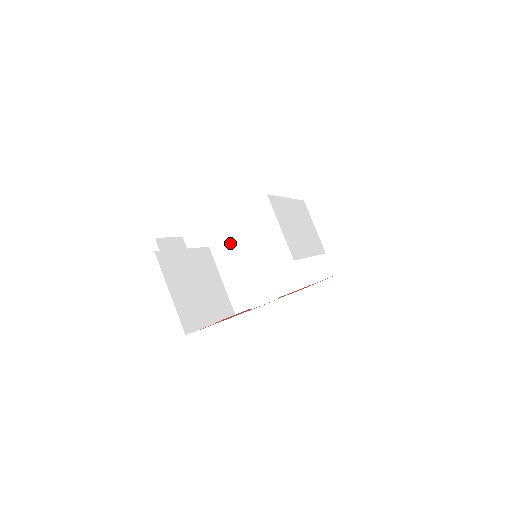
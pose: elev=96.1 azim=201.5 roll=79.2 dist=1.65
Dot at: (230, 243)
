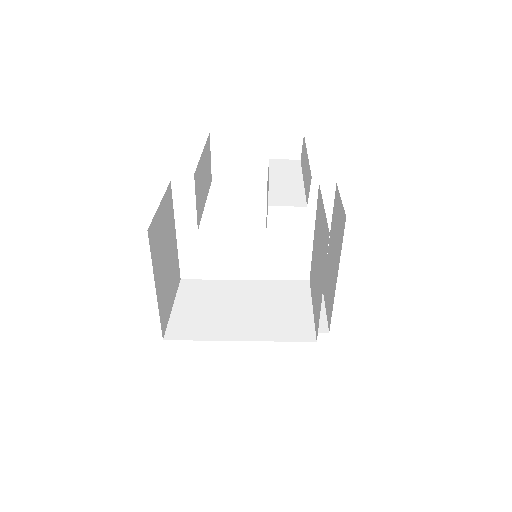
Dot at: (275, 172)
